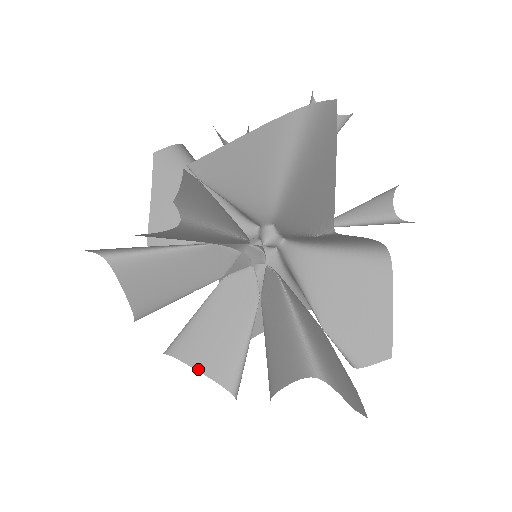
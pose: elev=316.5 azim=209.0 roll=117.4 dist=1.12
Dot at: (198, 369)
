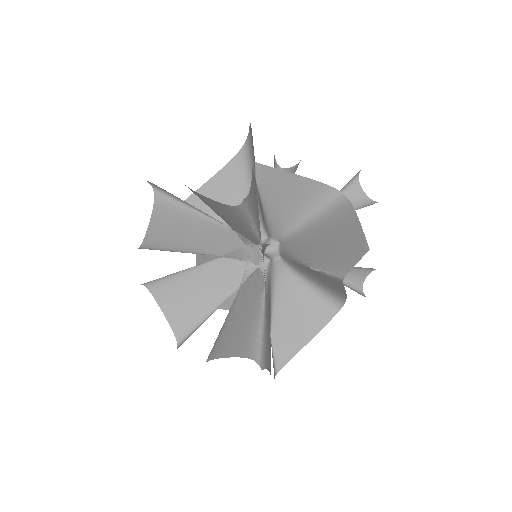
Dot at: (226, 356)
